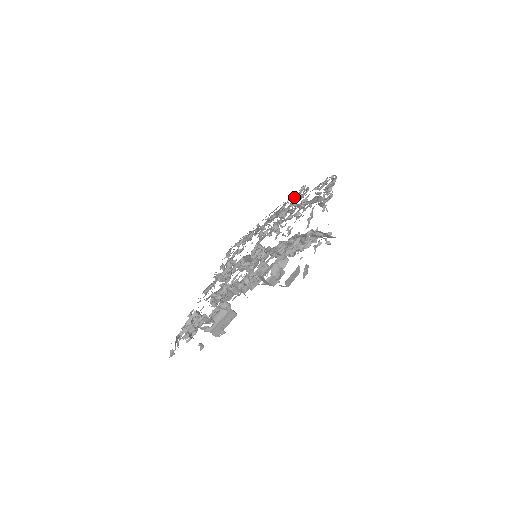
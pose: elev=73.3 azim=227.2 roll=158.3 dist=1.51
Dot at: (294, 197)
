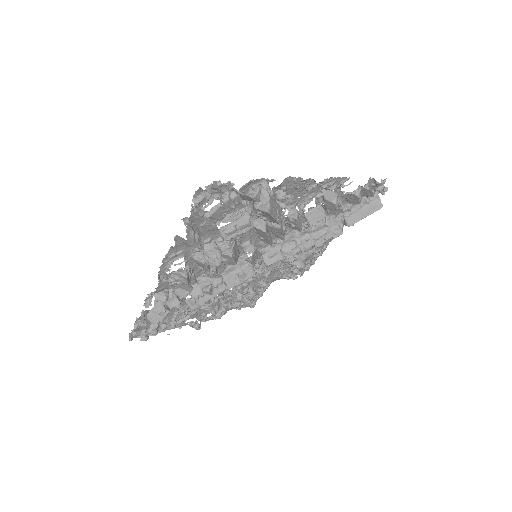
Dot at: occluded
